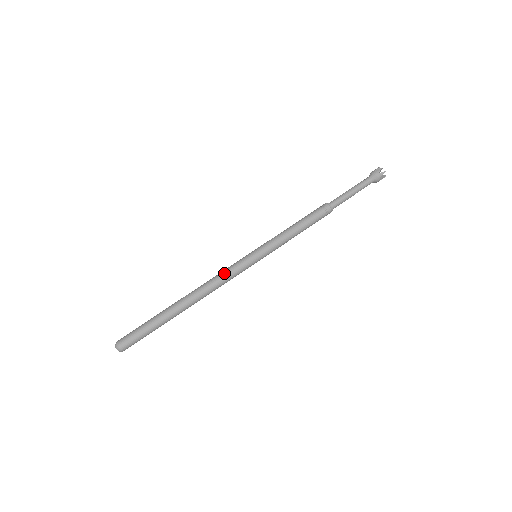
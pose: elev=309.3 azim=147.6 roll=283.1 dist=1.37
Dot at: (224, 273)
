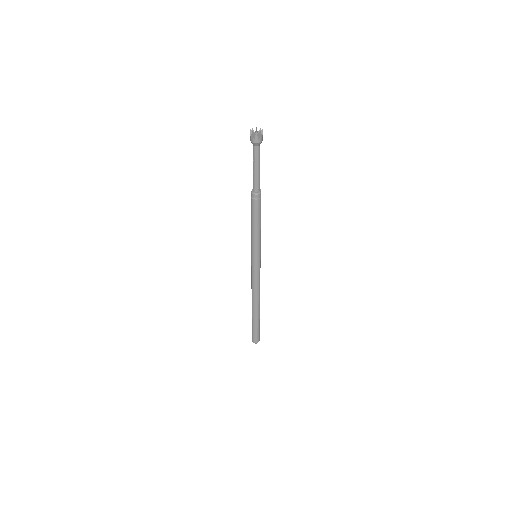
Dot at: (256, 281)
